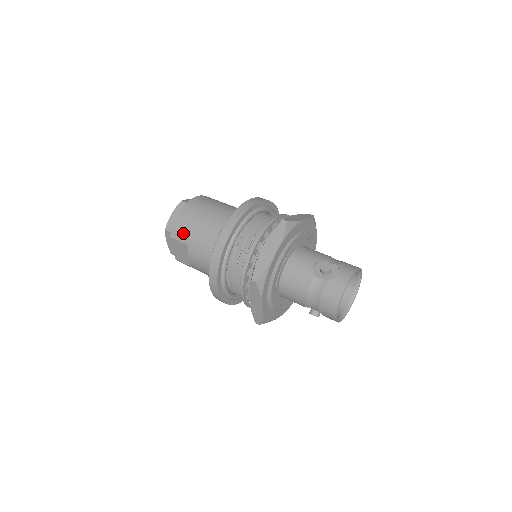
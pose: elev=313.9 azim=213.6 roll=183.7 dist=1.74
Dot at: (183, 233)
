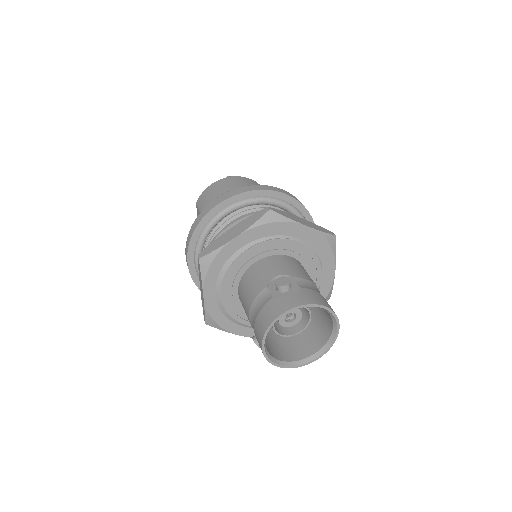
Dot at: (203, 201)
